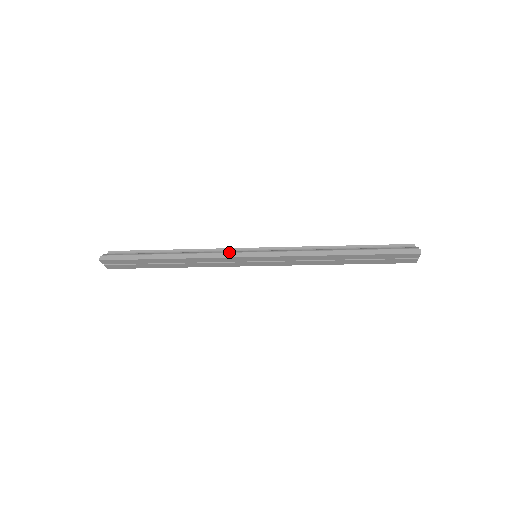
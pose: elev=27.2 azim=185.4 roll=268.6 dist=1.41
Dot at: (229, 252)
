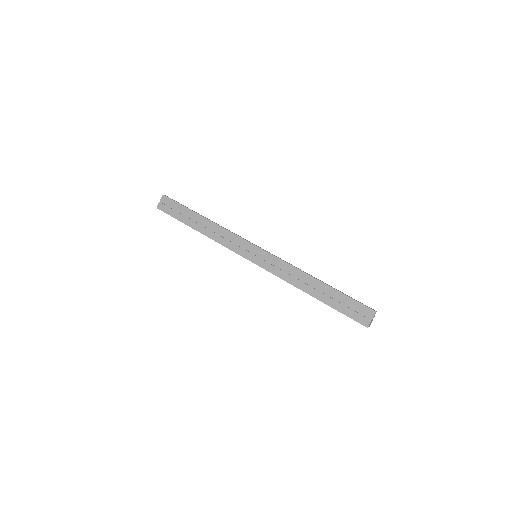
Dot at: occluded
